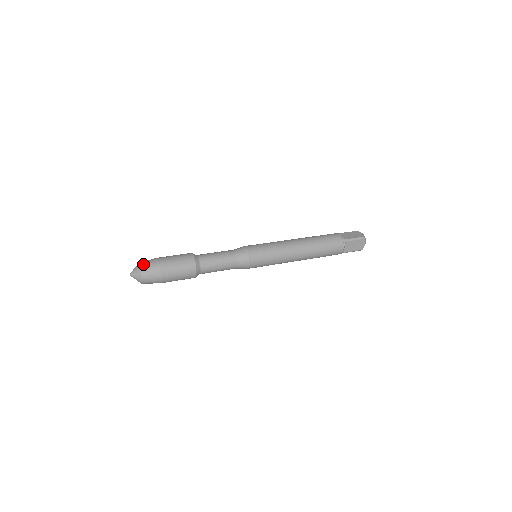
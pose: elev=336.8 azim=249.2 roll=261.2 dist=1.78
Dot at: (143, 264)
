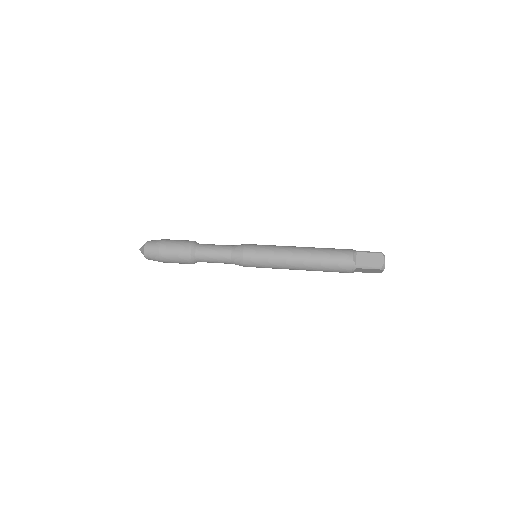
Dot at: (147, 248)
